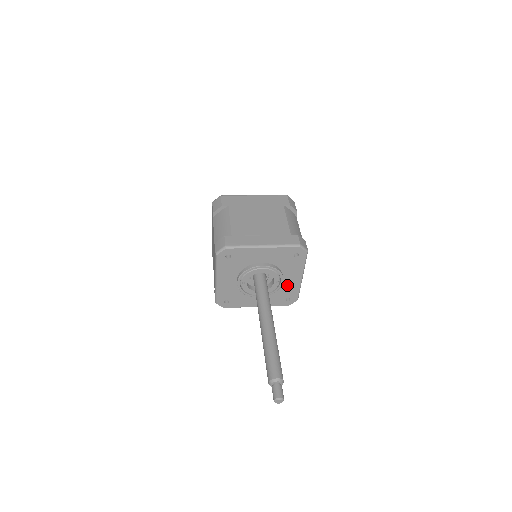
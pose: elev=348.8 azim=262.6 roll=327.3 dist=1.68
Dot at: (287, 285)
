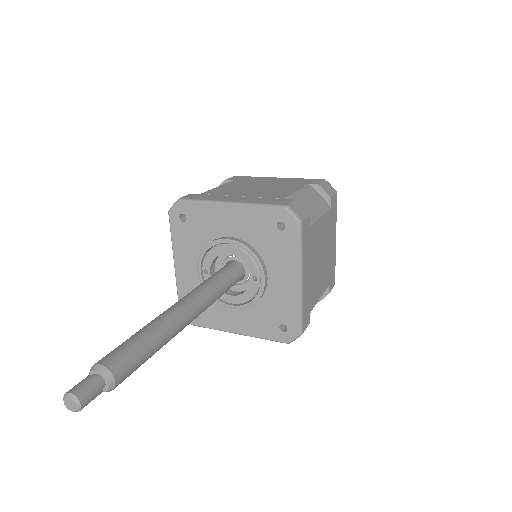
Dot at: (277, 294)
